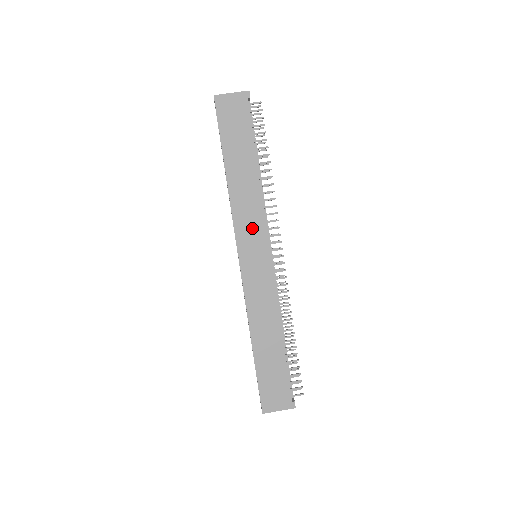
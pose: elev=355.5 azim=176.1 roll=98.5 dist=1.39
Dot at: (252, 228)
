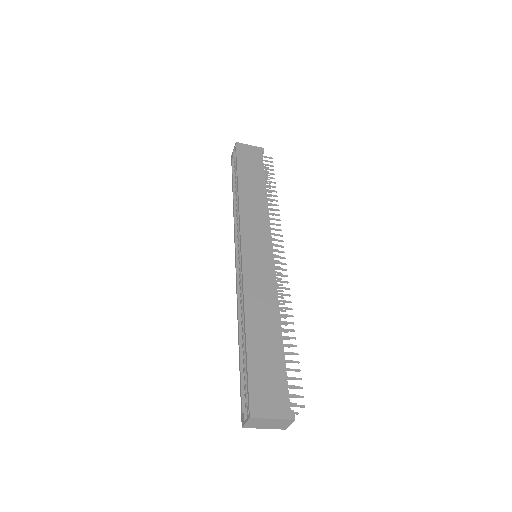
Dot at: (257, 227)
